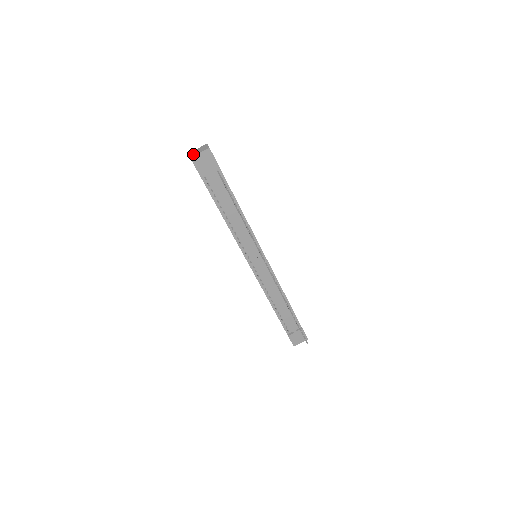
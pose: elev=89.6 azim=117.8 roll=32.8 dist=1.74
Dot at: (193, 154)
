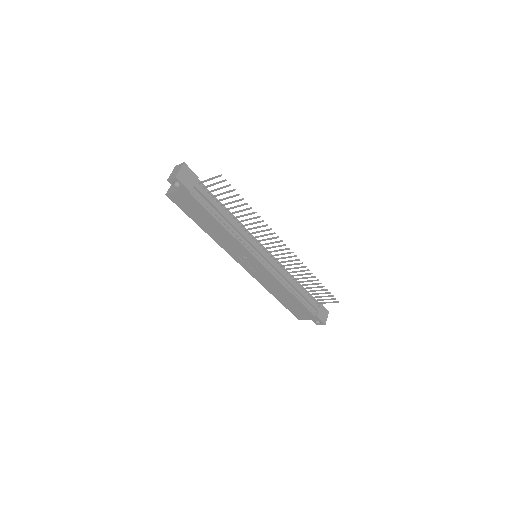
Dot at: (174, 175)
